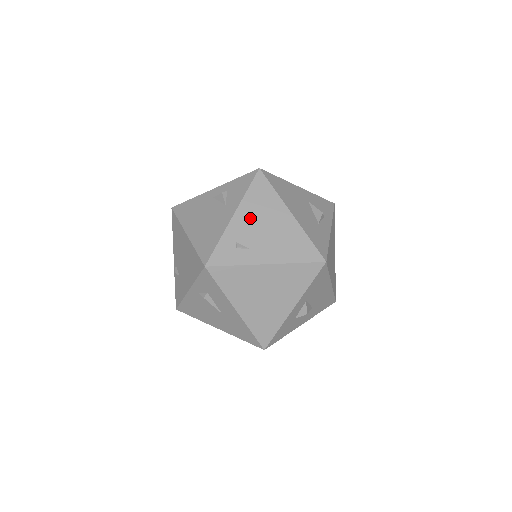
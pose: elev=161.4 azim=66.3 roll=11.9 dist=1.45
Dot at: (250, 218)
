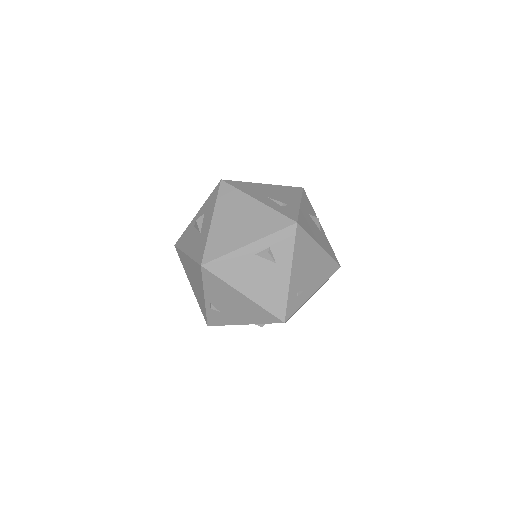
Dot at: (300, 268)
